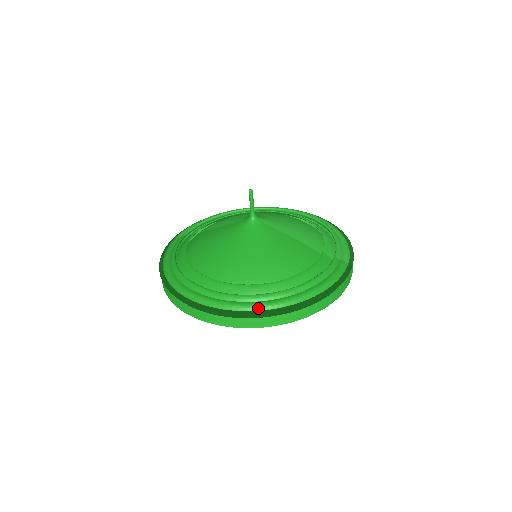
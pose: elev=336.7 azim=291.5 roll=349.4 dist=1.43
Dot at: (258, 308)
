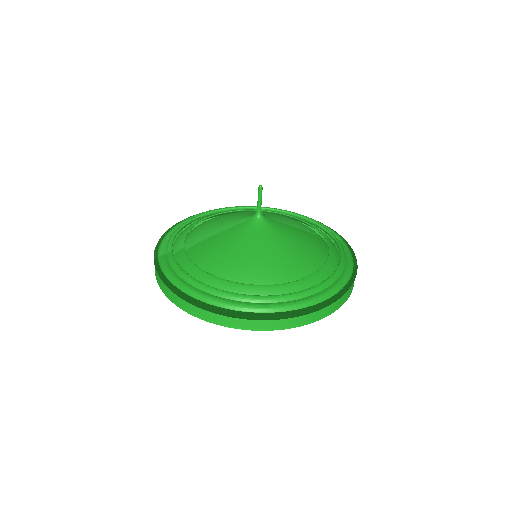
Dot at: (323, 299)
